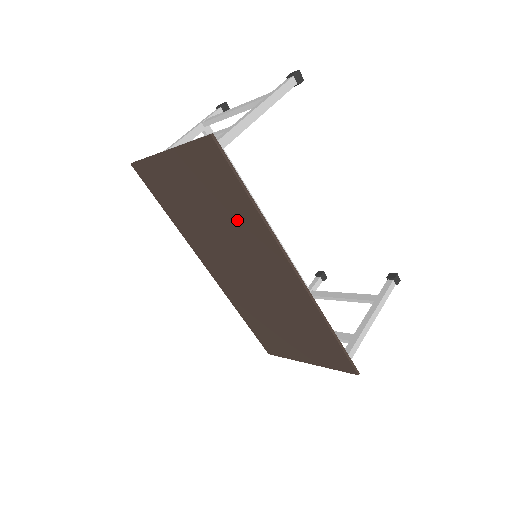
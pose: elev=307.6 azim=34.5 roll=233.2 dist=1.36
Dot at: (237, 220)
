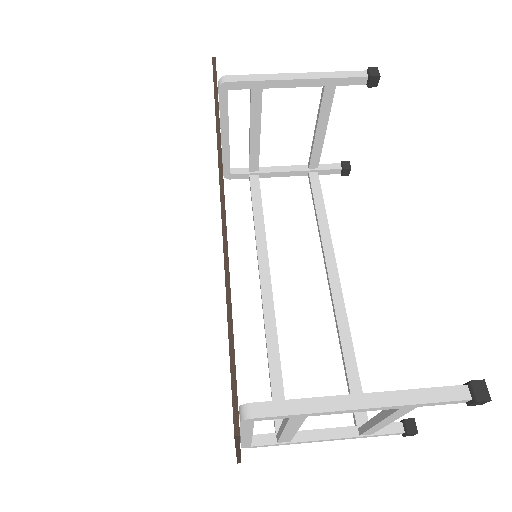
Dot at: occluded
